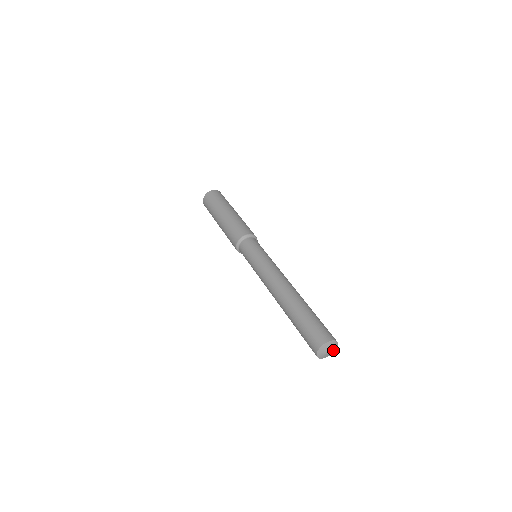
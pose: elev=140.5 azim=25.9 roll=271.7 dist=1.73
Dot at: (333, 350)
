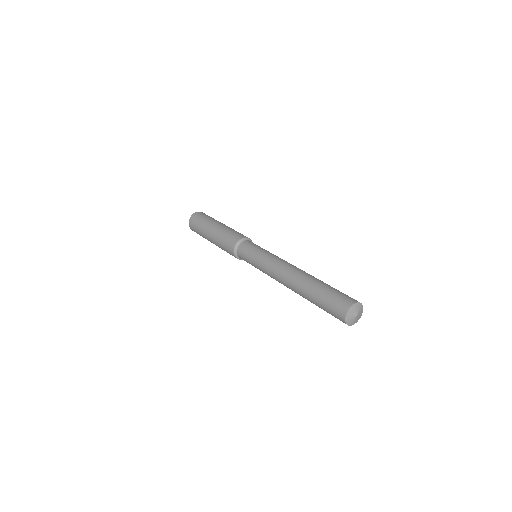
Dot at: (357, 318)
